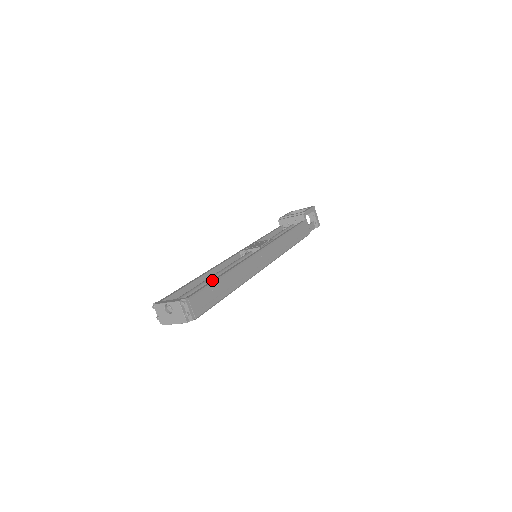
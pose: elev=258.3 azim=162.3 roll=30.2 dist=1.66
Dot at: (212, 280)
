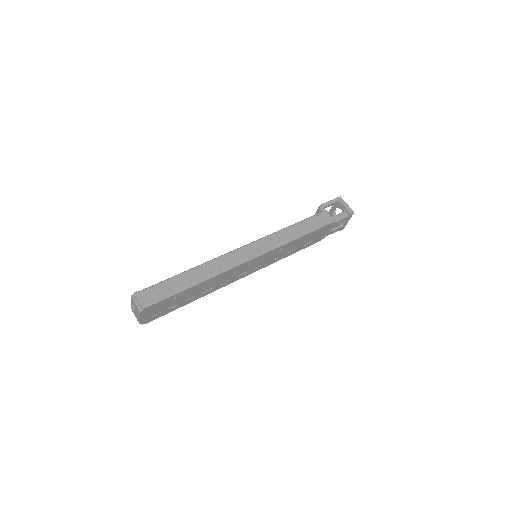
Dot at: (174, 277)
